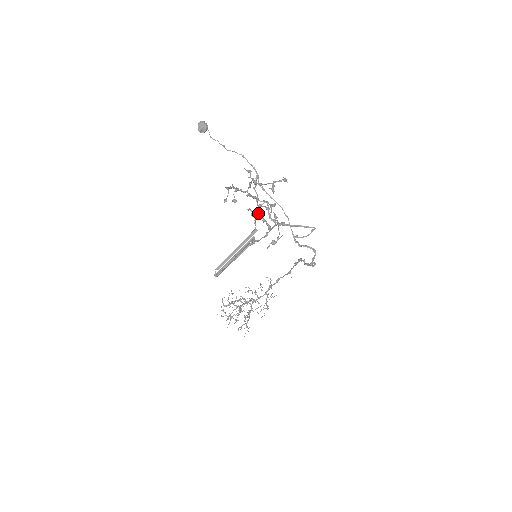
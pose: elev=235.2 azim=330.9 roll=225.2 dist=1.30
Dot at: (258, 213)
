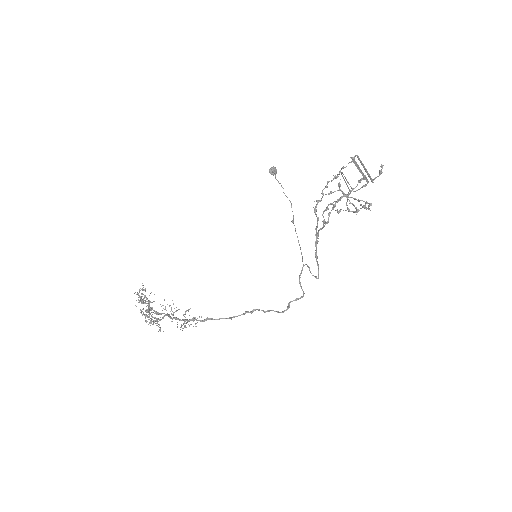
Dot at: (338, 201)
